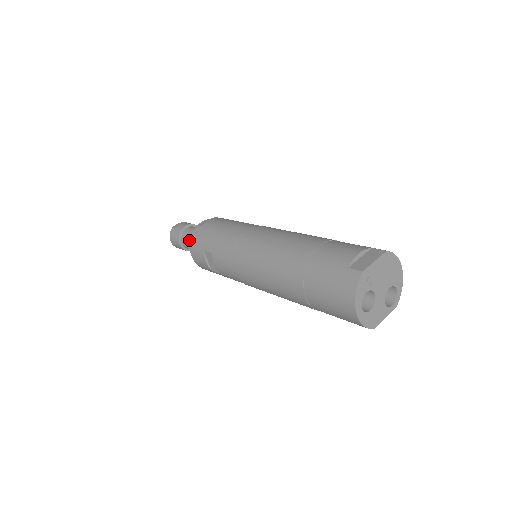
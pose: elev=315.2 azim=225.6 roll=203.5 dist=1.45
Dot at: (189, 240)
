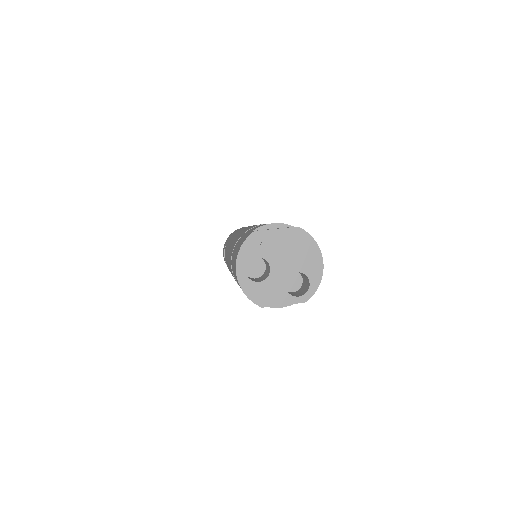
Dot at: occluded
